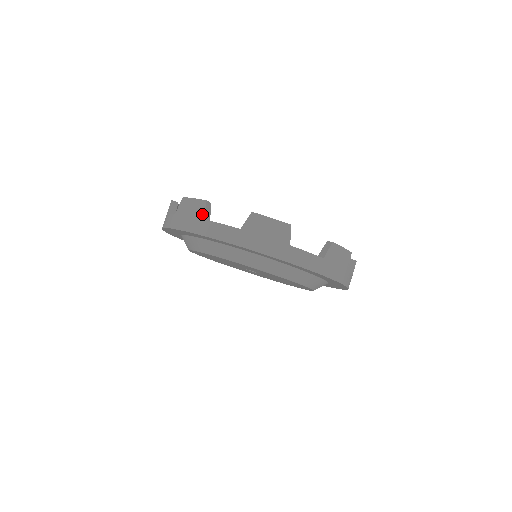
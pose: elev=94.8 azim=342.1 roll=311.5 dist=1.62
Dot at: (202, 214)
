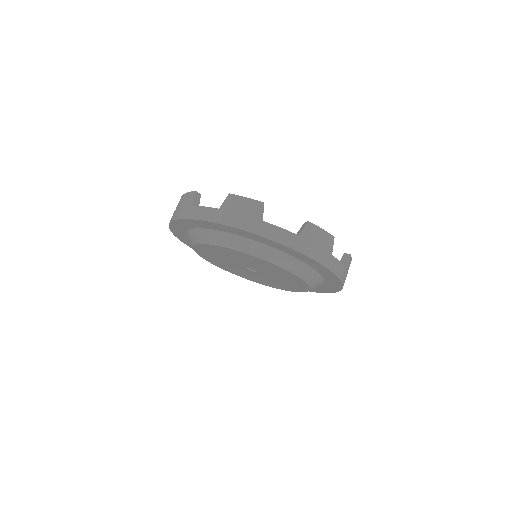
Dot at: (191, 202)
